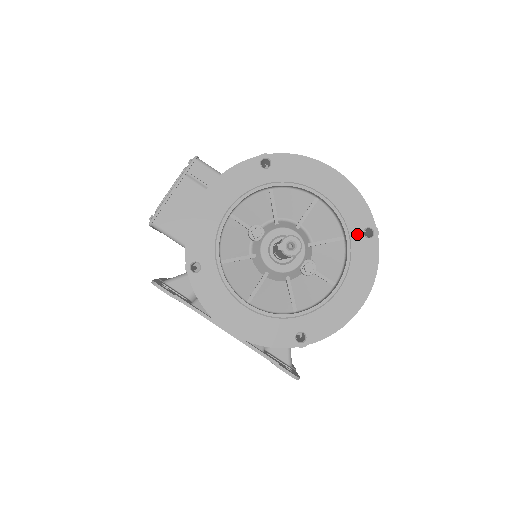
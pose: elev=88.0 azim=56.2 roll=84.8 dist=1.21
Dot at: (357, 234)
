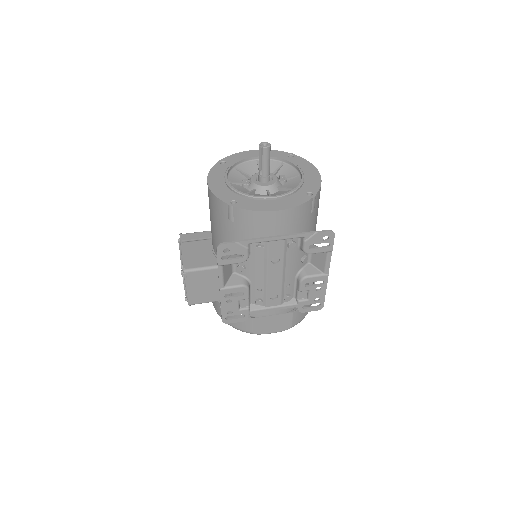
Dot at: (287, 159)
